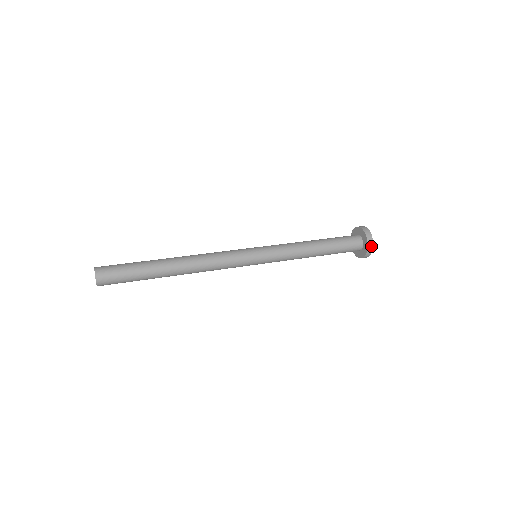
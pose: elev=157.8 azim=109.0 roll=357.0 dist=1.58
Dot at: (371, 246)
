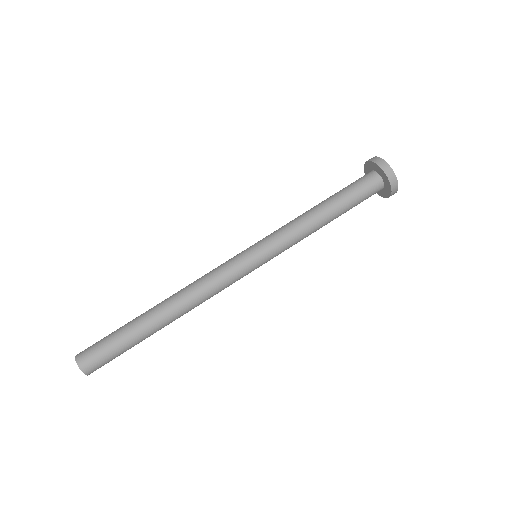
Dot at: occluded
